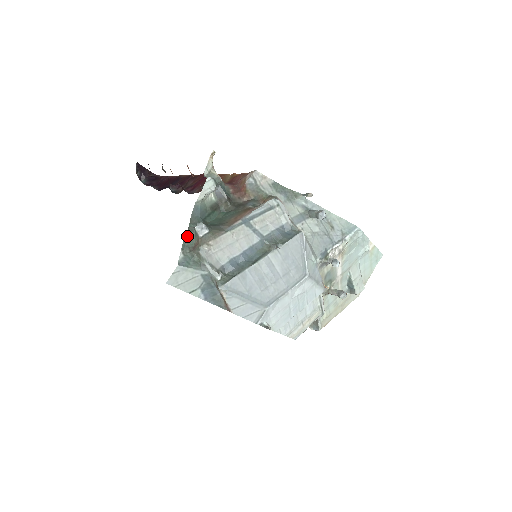
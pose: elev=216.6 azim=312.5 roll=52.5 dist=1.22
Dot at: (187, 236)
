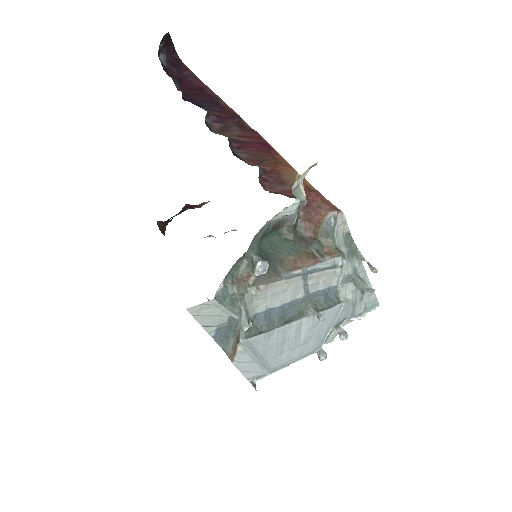
Dot at: (238, 261)
